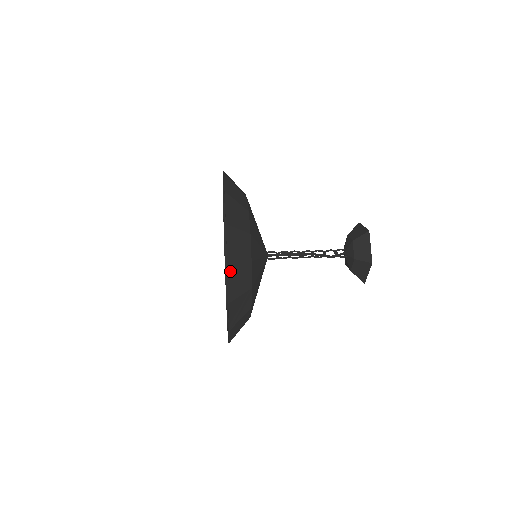
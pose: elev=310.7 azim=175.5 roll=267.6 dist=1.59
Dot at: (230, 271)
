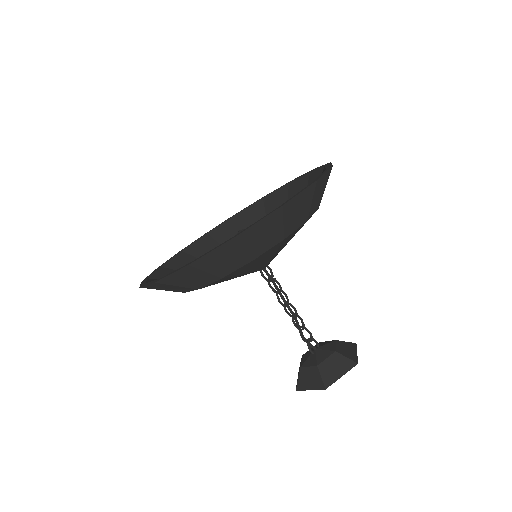
Dot at: (229, 244)
